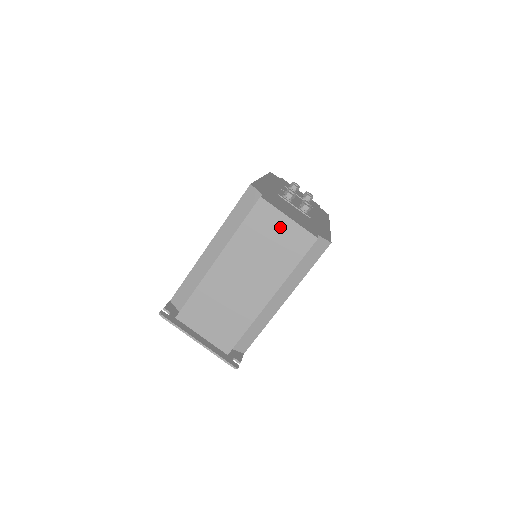
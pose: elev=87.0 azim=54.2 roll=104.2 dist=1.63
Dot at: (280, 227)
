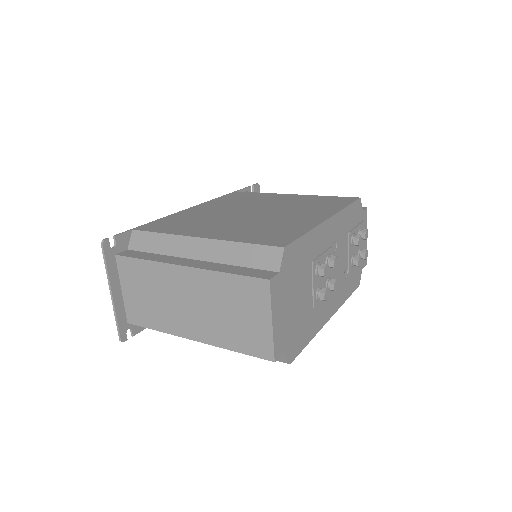
Dot at: (257, 317)
